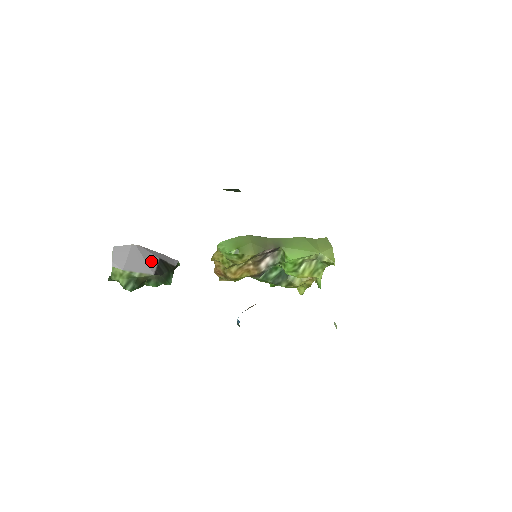
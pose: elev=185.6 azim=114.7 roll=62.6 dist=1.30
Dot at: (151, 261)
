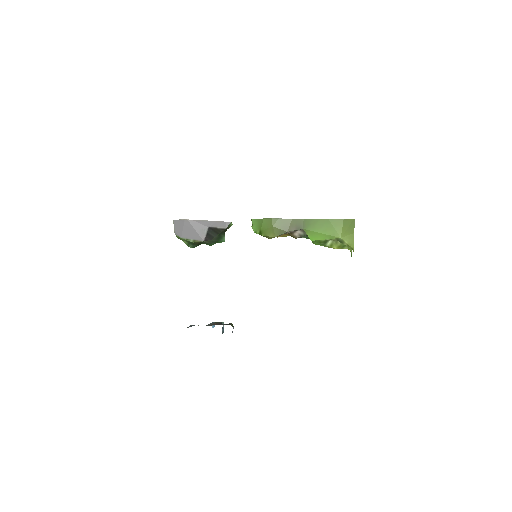
Dot at: (201, 231)
